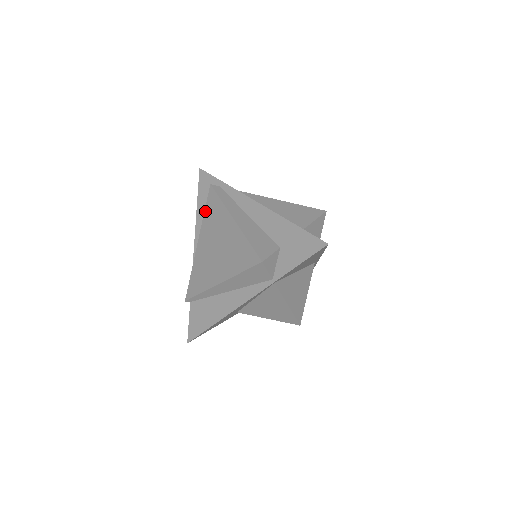
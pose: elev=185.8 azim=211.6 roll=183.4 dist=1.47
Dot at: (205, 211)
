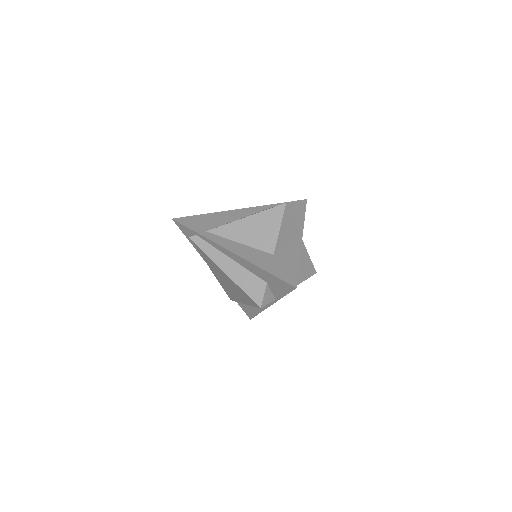
Dot at: occluded
